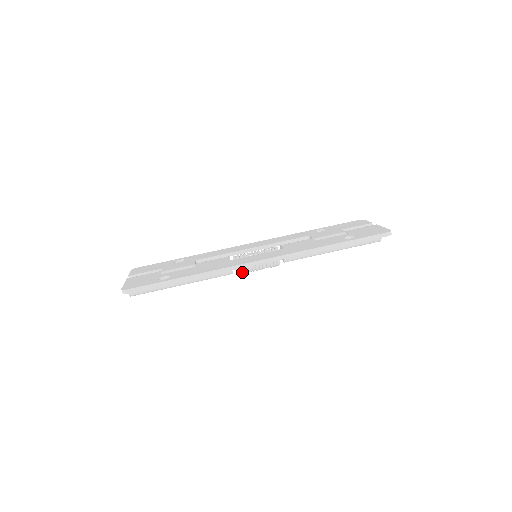
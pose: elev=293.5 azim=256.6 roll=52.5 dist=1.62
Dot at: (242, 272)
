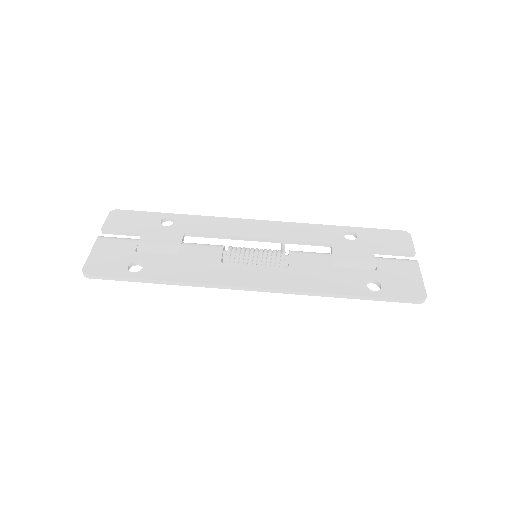
Dot at: occluded
